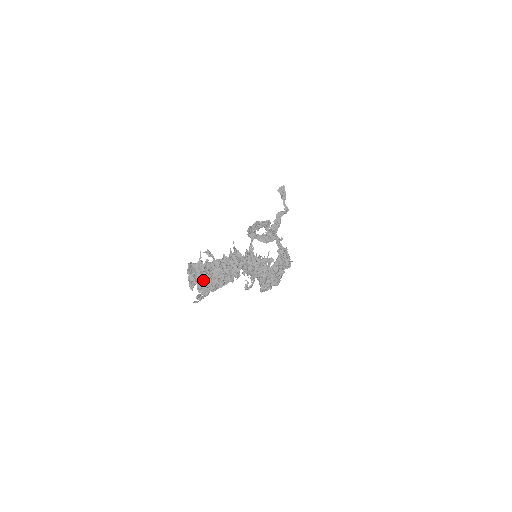
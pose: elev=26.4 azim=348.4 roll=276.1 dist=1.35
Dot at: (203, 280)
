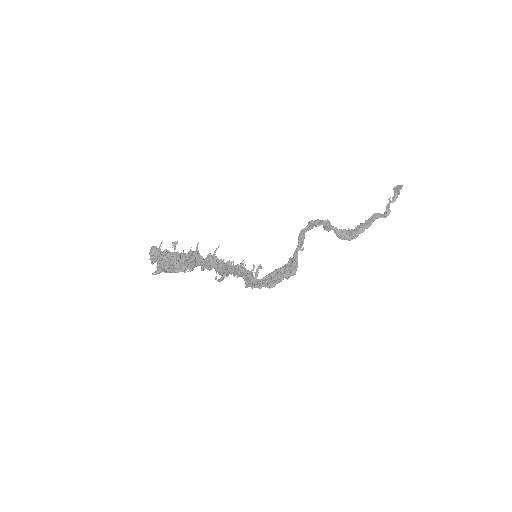
Dot at: (159, 262)
